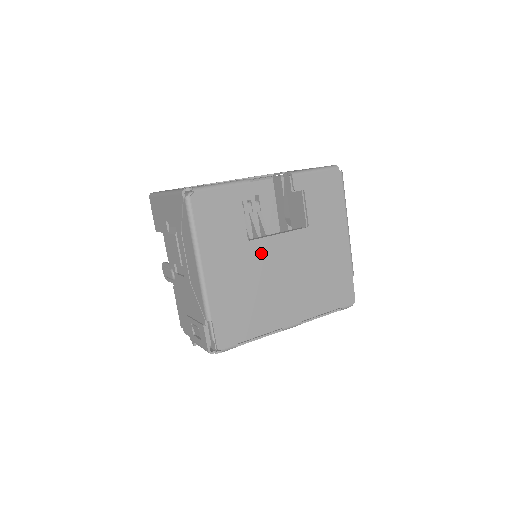
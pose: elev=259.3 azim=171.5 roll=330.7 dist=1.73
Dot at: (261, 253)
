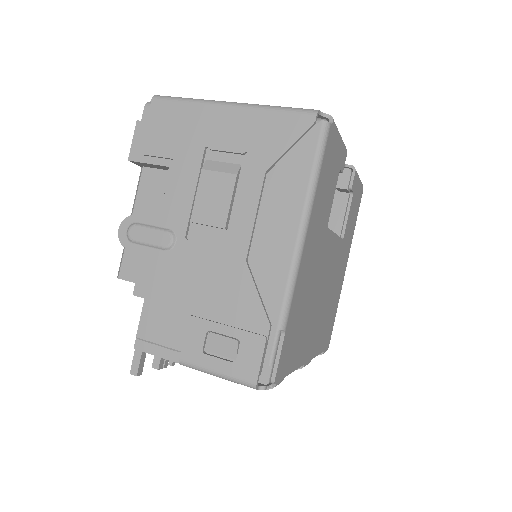
Dot at: (326, 250)
